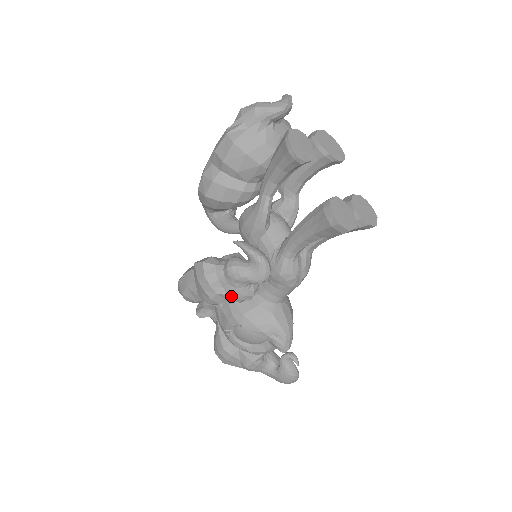
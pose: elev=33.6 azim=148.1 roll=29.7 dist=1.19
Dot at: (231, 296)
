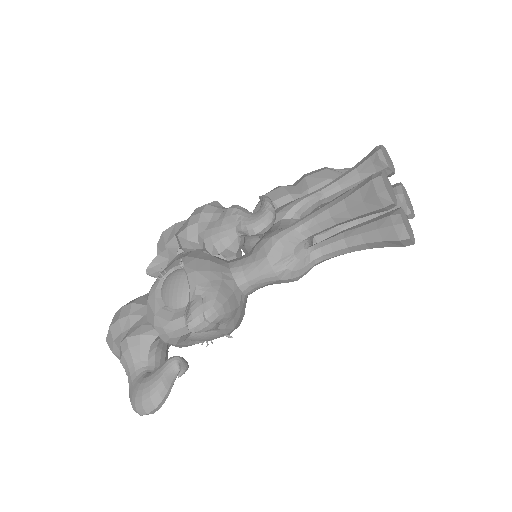
Dot at: (207, 233)
